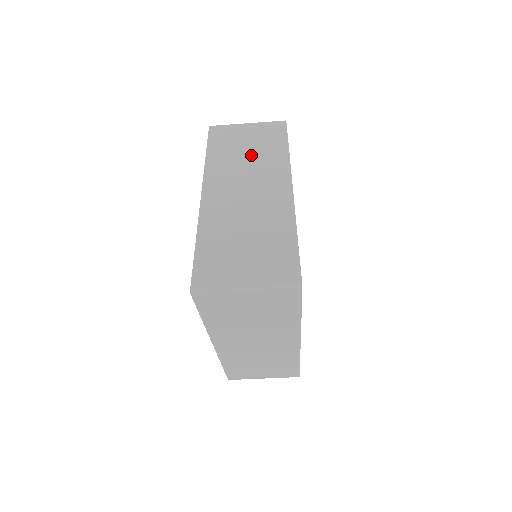
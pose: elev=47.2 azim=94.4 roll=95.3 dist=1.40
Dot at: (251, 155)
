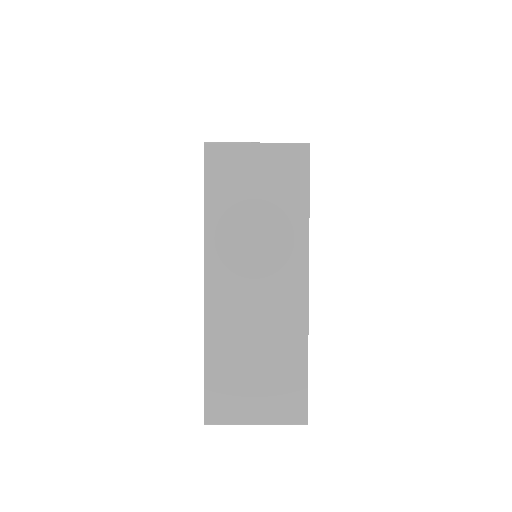
Dot at: (262, 219)
